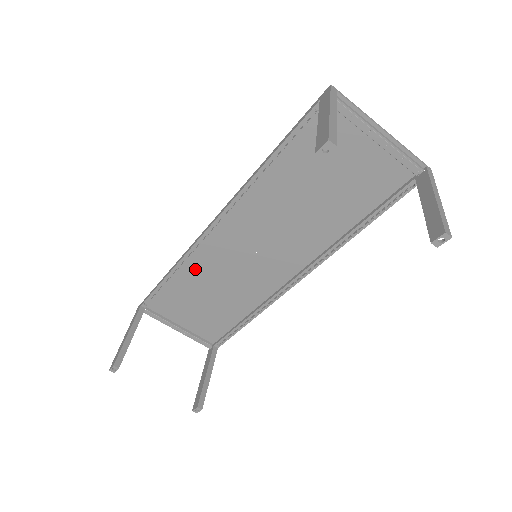
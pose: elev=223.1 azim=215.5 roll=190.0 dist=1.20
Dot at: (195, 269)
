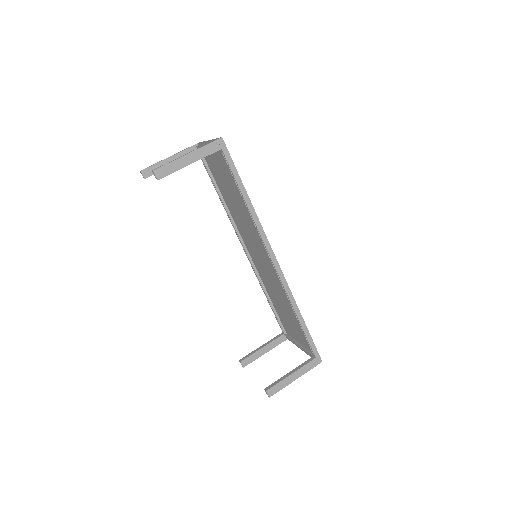
Dot at: (267, 286)
